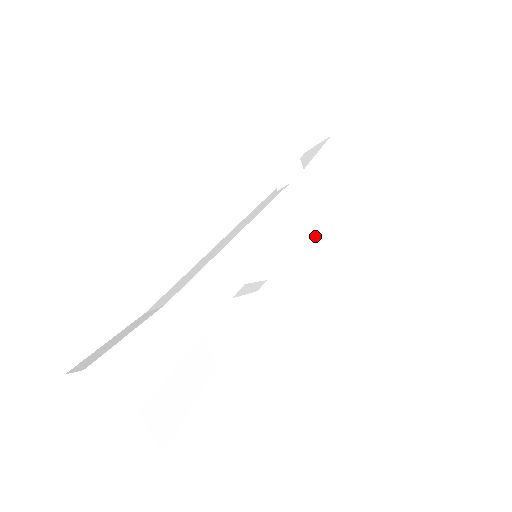
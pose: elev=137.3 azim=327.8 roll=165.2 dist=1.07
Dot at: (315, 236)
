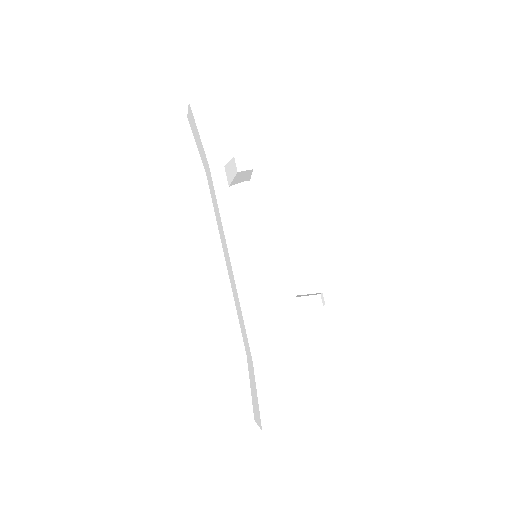
Dot at: occluded
